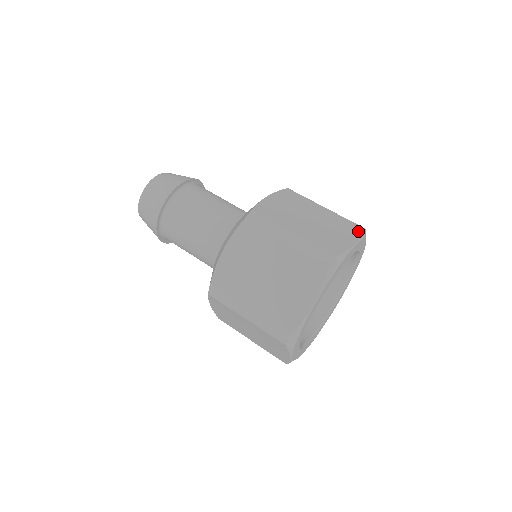
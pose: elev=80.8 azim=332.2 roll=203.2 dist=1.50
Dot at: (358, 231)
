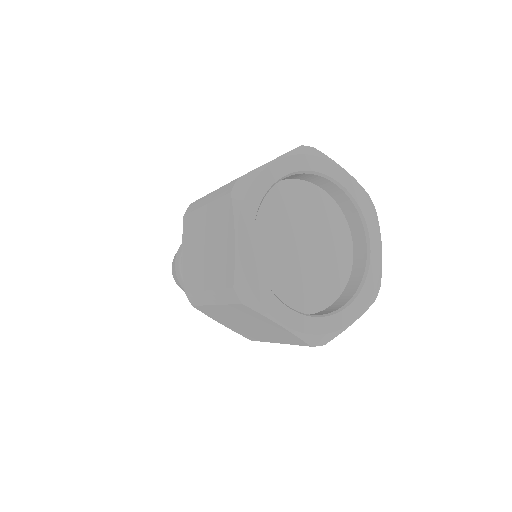
Dot at: occluded
